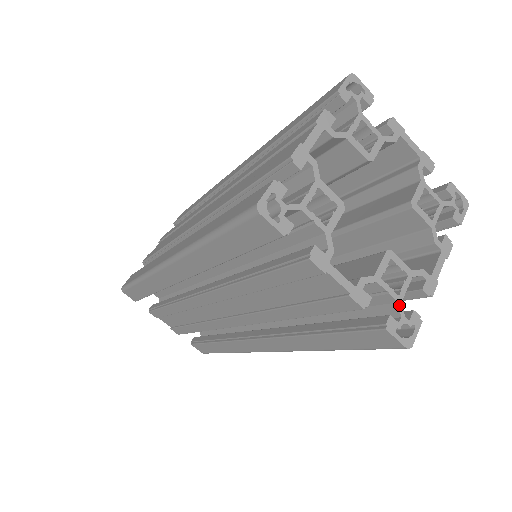
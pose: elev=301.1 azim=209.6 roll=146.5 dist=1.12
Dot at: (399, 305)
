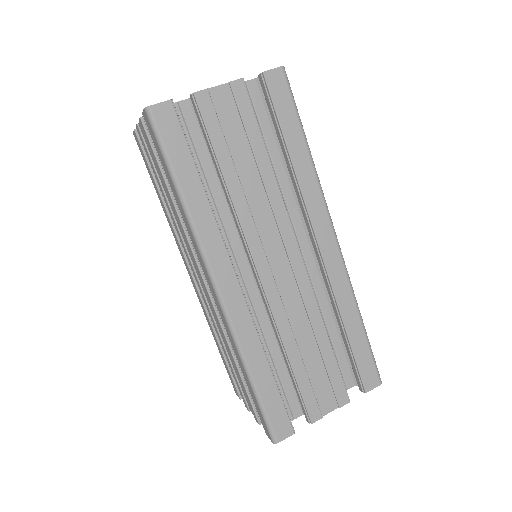
Dot at: (257, 78)
